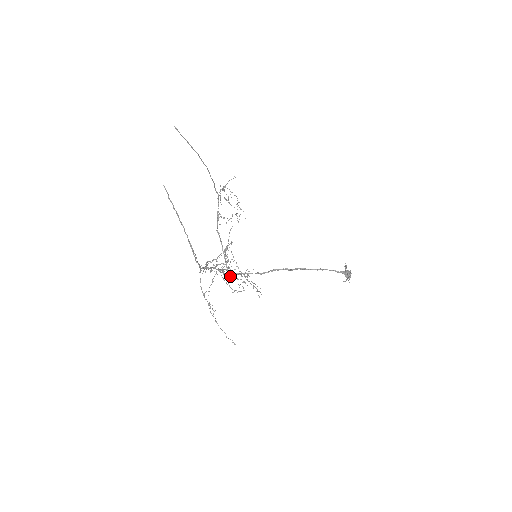
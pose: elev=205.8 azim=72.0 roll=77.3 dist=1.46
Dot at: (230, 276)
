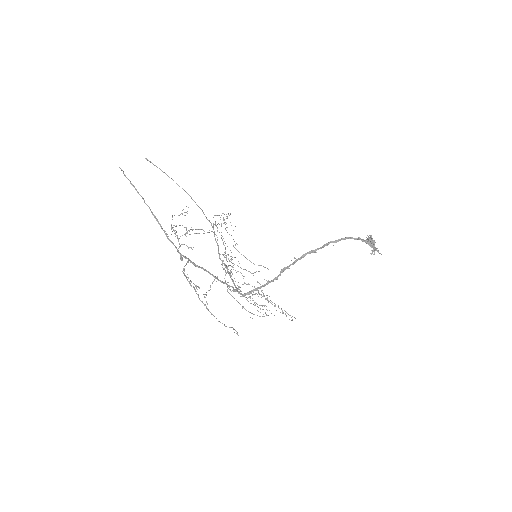
Dot at: occluded
